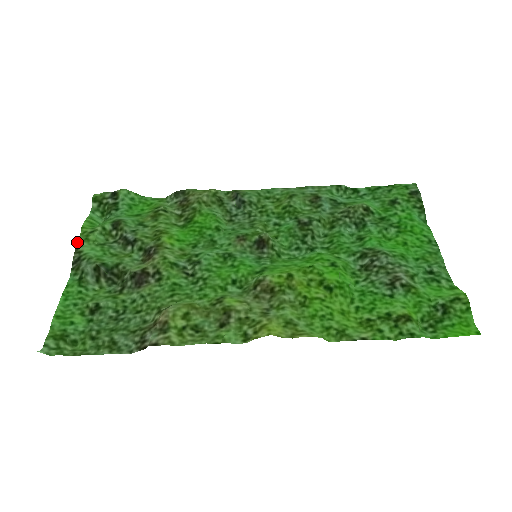
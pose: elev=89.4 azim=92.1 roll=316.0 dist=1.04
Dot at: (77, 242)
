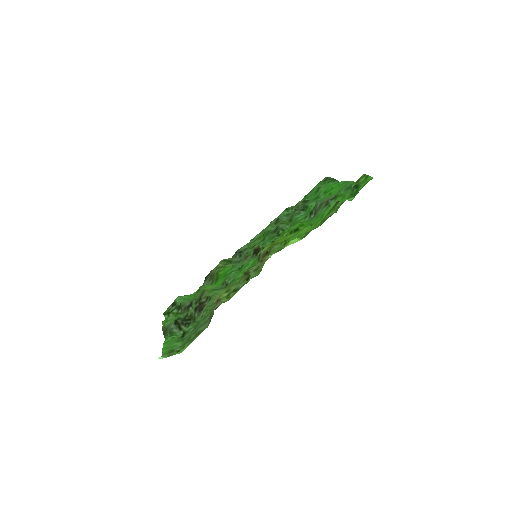
Dot at: (162, 327)
